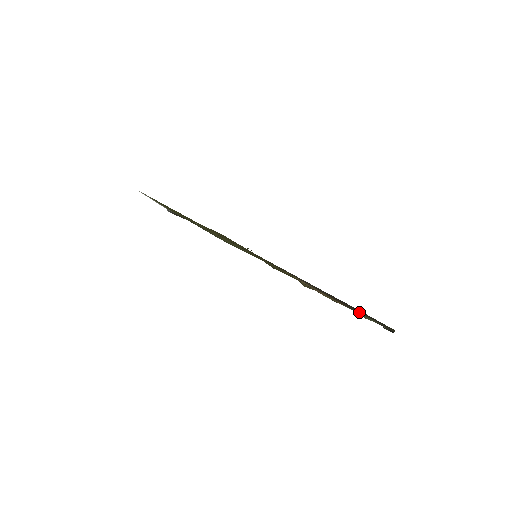
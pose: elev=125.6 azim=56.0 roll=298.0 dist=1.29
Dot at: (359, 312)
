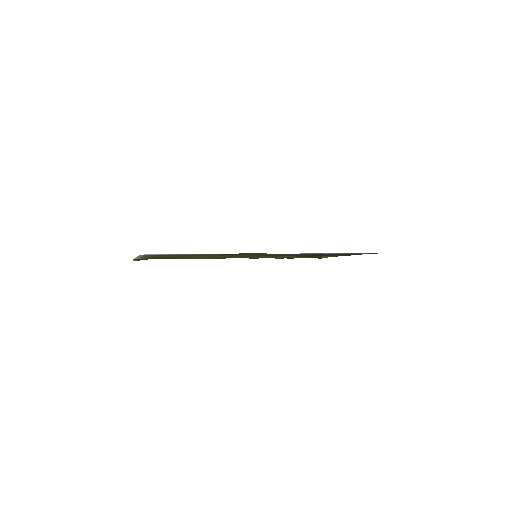
Dot at: occluded
